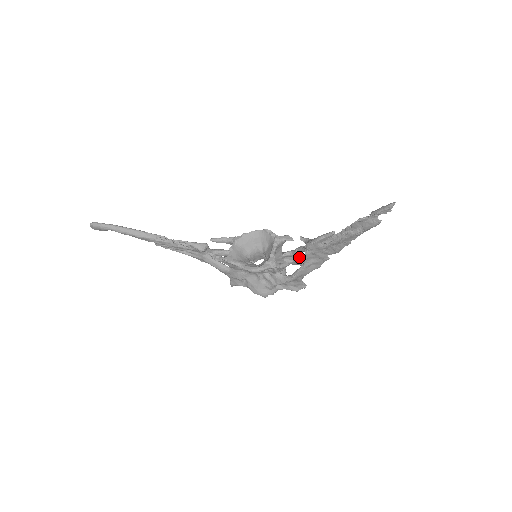
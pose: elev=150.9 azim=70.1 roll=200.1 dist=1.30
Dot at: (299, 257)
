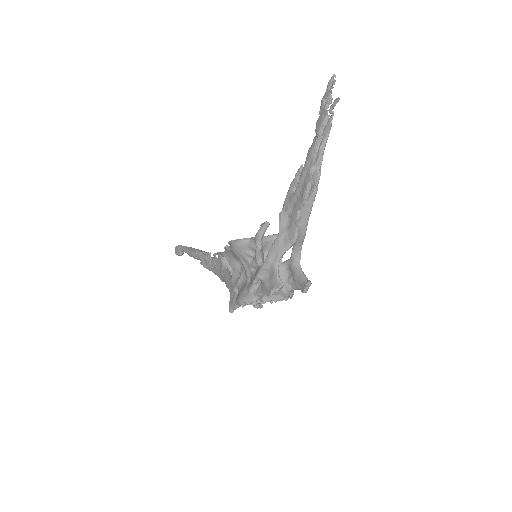
Dot at: (297, 265)
